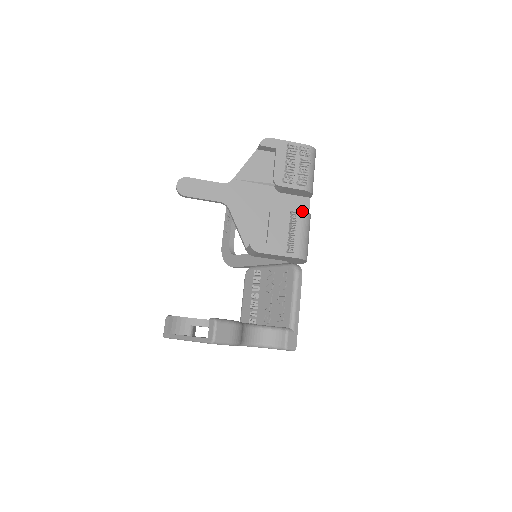
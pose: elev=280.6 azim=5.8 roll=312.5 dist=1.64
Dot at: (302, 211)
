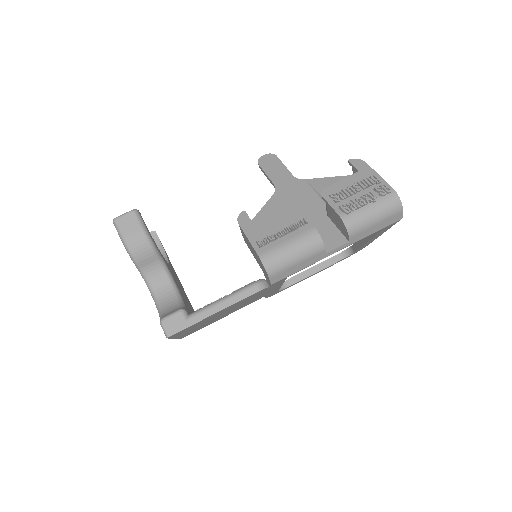
Dot at: (314, 228)
